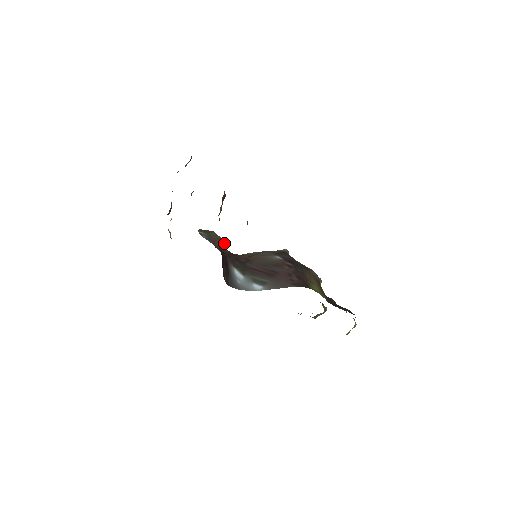
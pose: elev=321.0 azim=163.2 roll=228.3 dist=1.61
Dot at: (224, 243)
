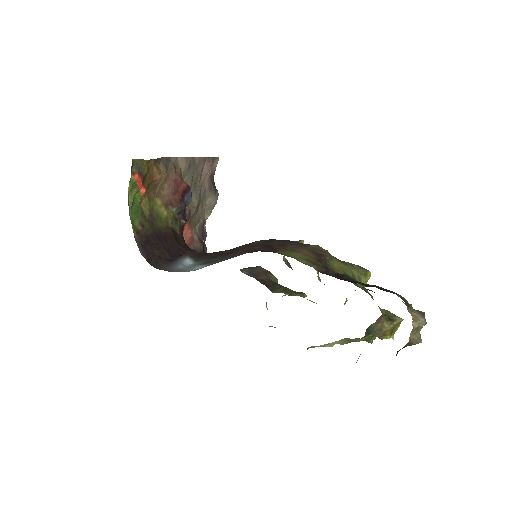
Dot at: (271, 275)
